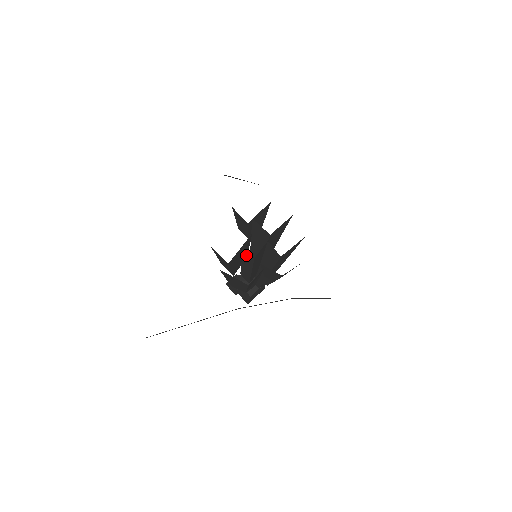
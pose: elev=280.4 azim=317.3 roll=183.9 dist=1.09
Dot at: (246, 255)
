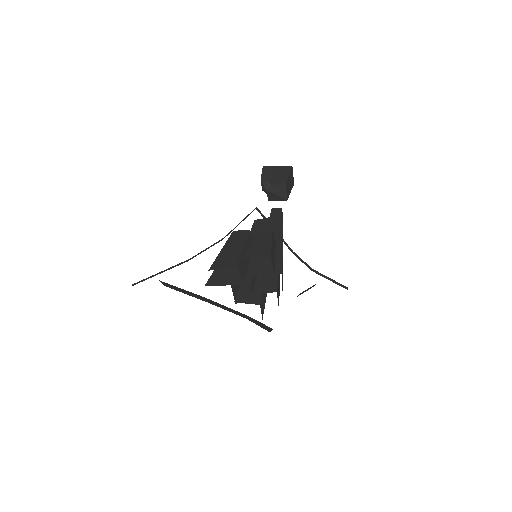
Dot at: occluded
